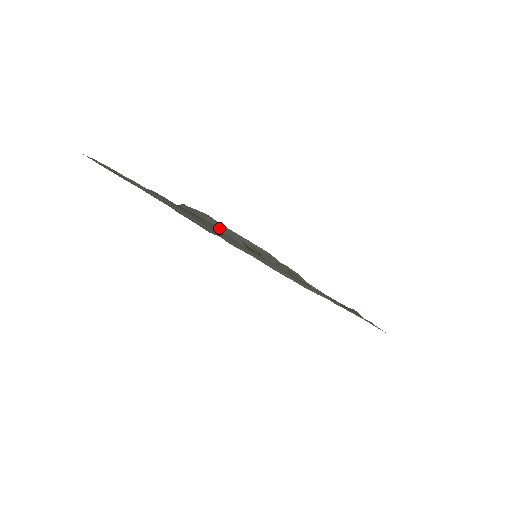
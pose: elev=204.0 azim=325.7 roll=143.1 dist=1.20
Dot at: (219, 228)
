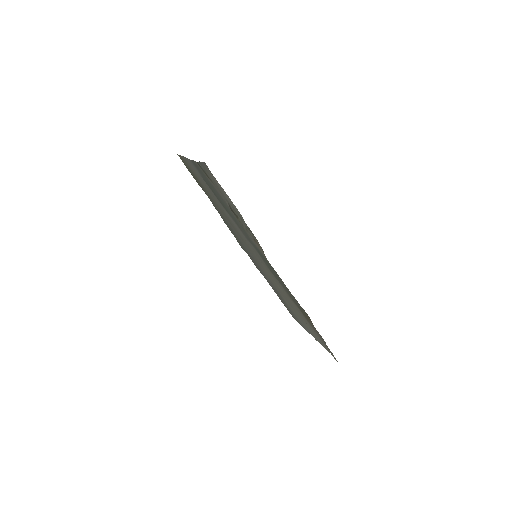
Dot at: (216, 187)
